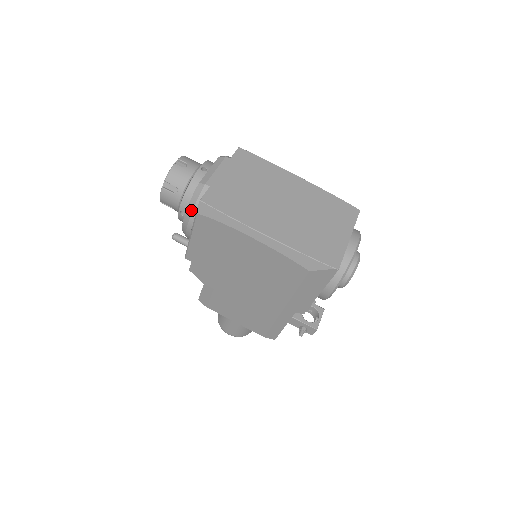
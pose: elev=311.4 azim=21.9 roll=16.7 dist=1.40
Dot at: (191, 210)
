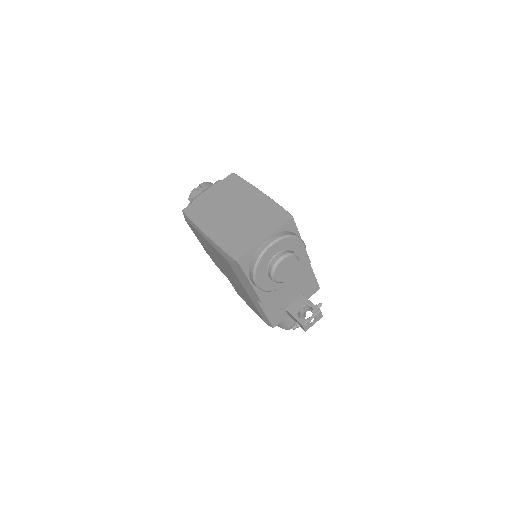
Dot at: occluded
